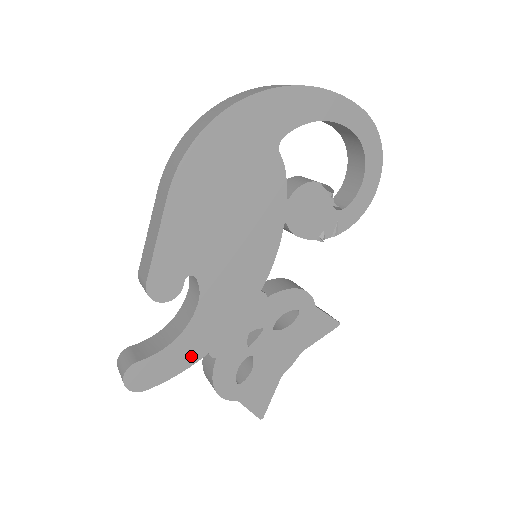
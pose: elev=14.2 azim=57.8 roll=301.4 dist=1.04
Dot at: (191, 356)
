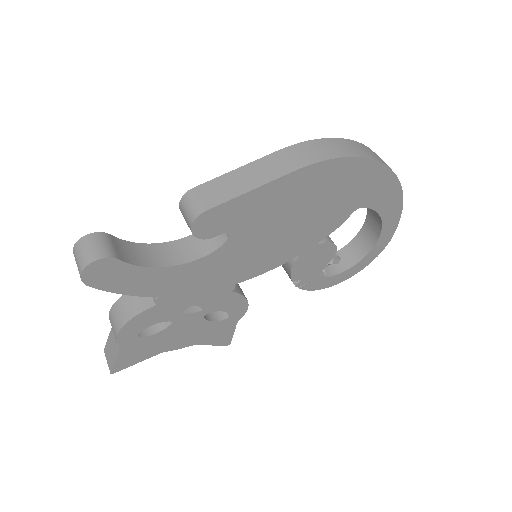
Dot at: (148, 289)
